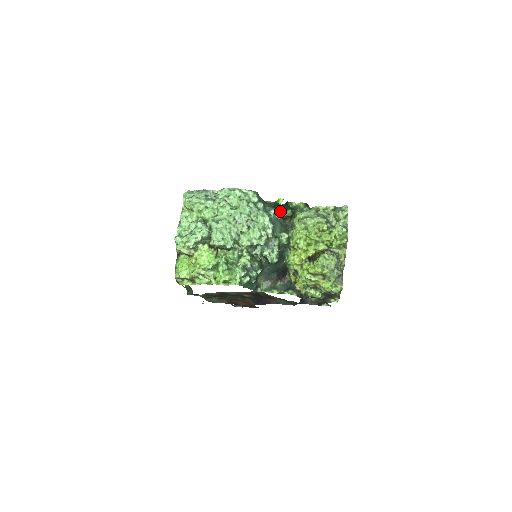
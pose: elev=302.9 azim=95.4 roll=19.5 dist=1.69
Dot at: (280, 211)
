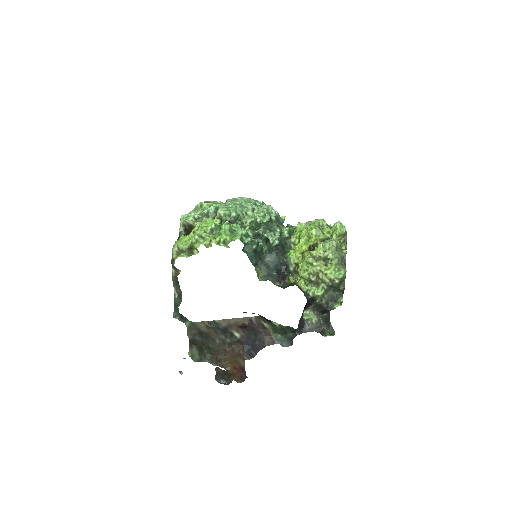
Dot at: occluded
